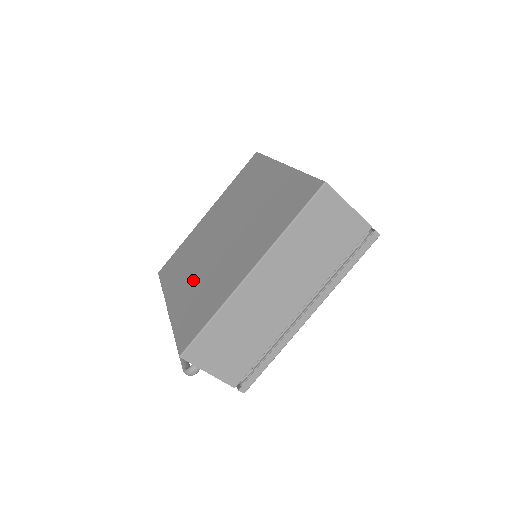
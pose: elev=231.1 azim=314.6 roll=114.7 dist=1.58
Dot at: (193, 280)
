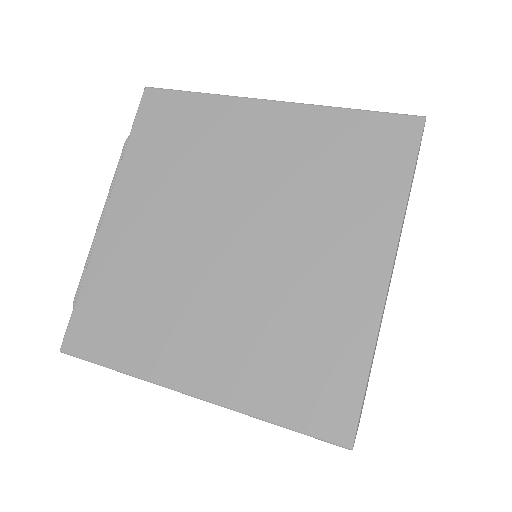
Dot at: (152, 240)
